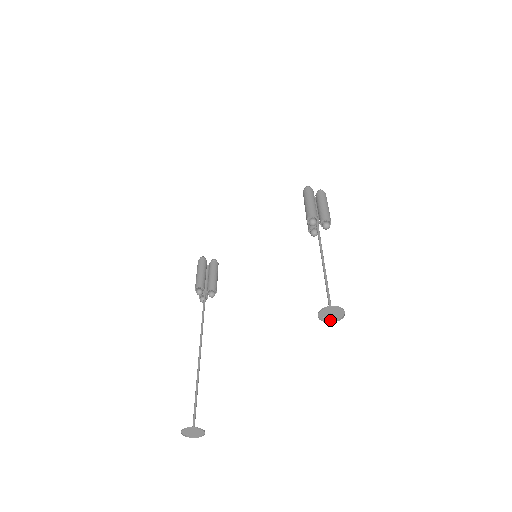
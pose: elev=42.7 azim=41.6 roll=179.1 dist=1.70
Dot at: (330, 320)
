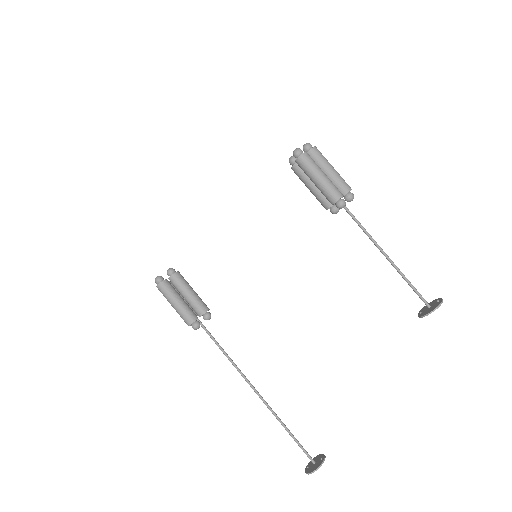
Dot at: (422, 309)
